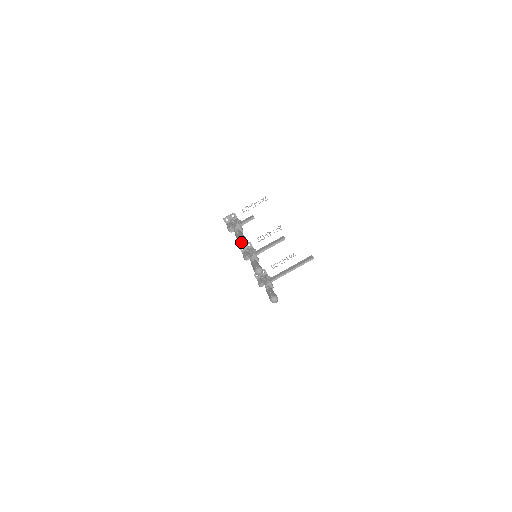
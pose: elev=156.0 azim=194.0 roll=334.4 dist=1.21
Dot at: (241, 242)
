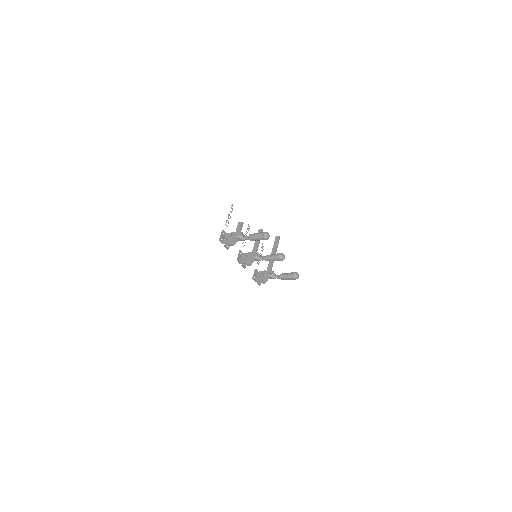
Dot at: (268, 237)
